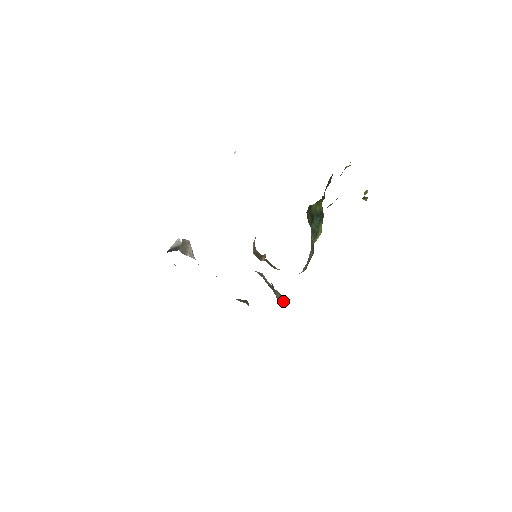
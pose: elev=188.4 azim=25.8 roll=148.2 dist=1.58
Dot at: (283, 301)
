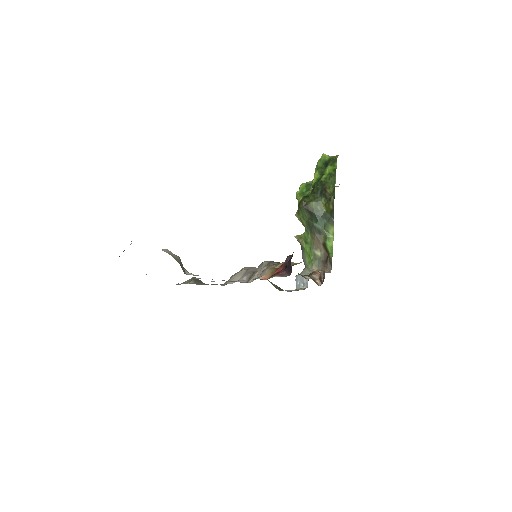
Dot at: (280, 289)
